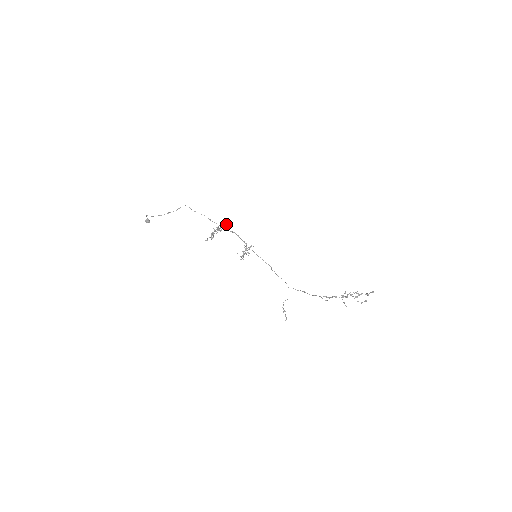
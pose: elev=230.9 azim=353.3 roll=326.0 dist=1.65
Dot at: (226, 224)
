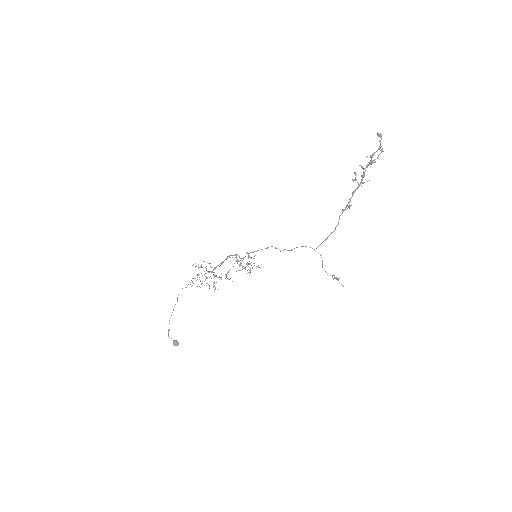
Dot at: (220, 265)
